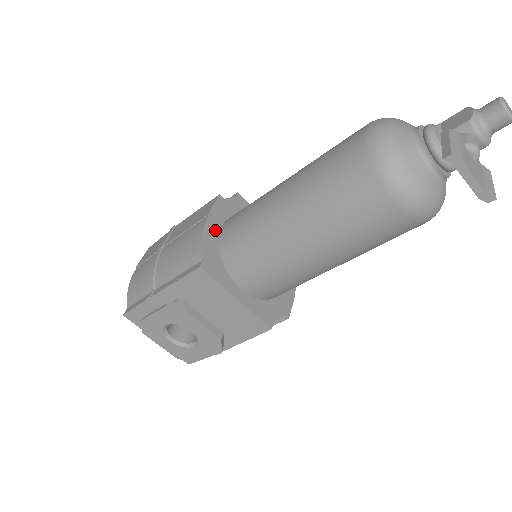
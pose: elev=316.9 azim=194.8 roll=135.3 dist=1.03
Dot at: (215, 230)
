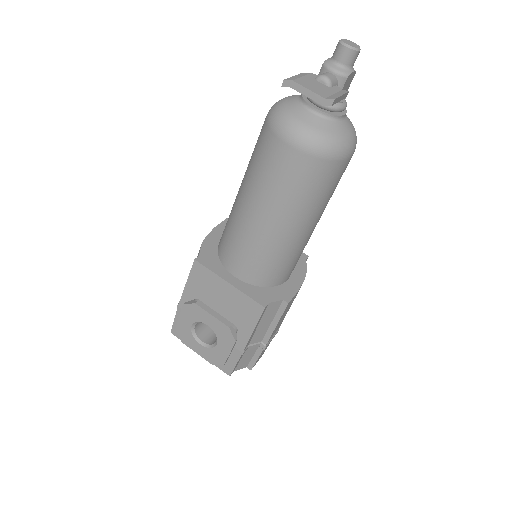
Dot at: (217, 239)
